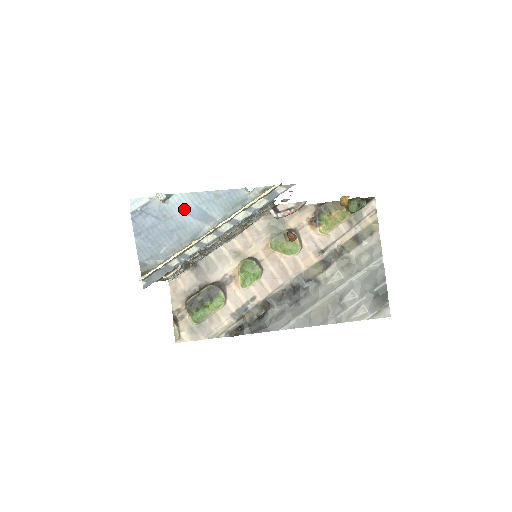
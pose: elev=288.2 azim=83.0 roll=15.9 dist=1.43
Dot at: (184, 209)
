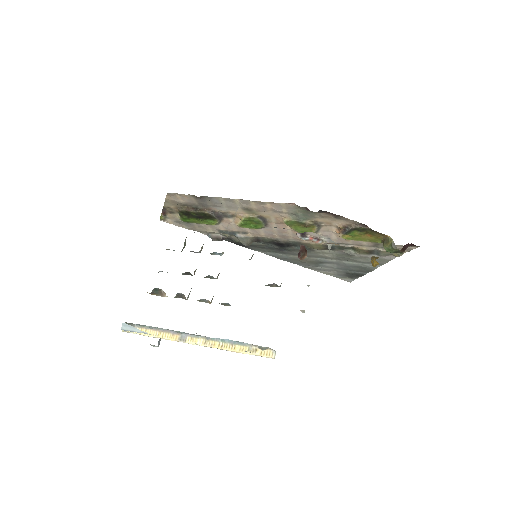
Dot at: occluded
